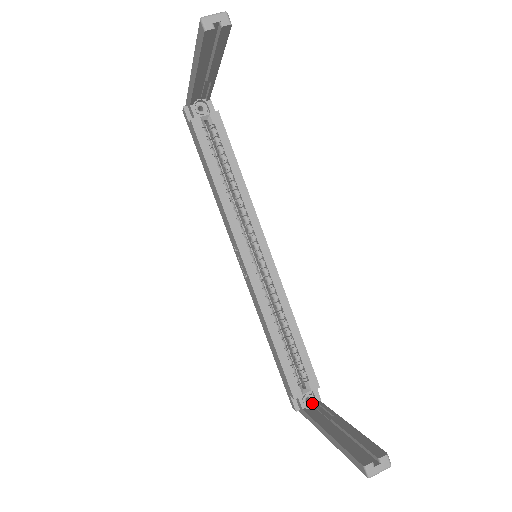
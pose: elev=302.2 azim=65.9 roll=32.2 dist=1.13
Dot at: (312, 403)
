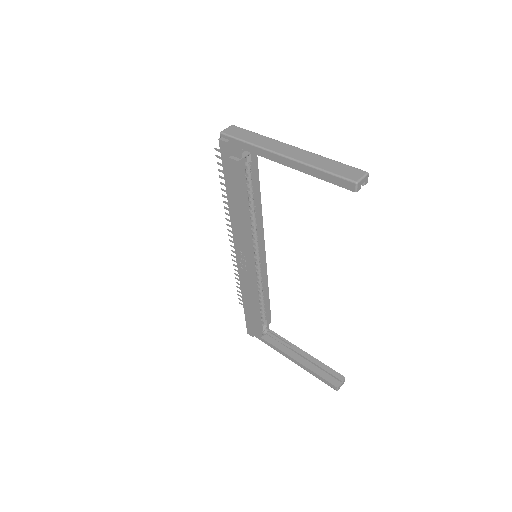
Dot at: (264, 331)
